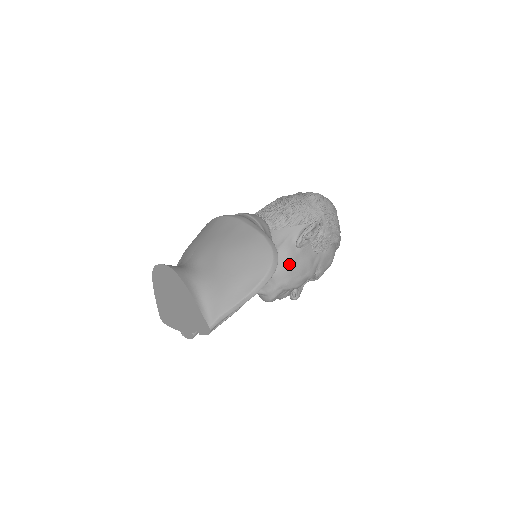
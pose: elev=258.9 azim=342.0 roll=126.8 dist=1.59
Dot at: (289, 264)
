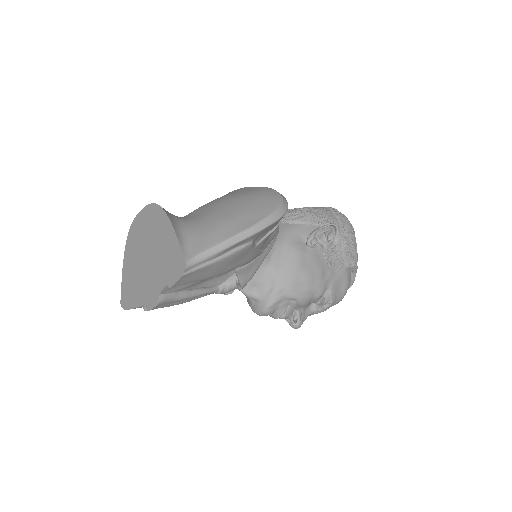
Dot at: (296, 261)
